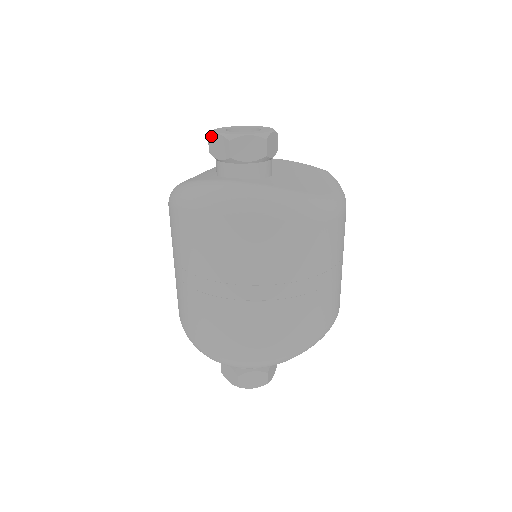
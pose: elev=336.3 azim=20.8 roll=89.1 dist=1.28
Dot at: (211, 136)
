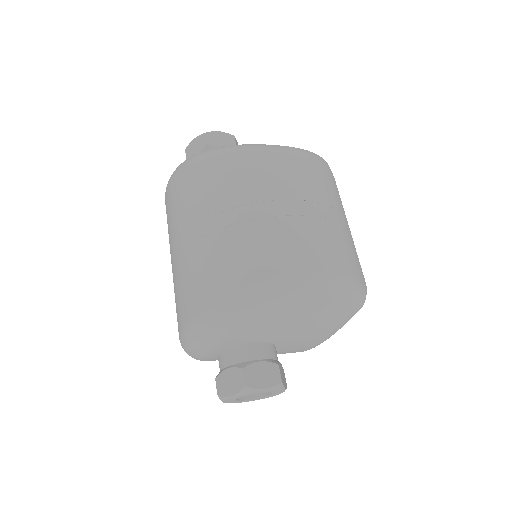
Dot at: occluded
